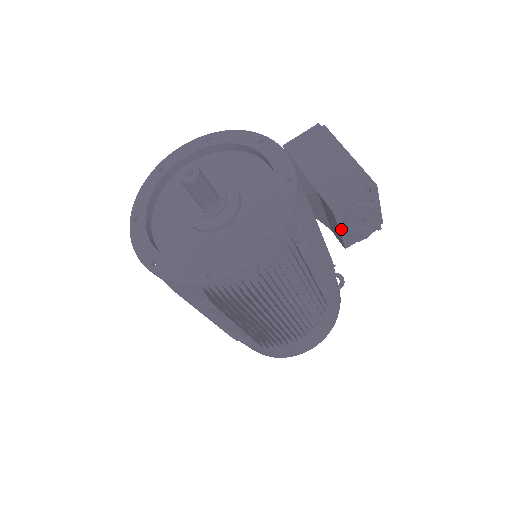
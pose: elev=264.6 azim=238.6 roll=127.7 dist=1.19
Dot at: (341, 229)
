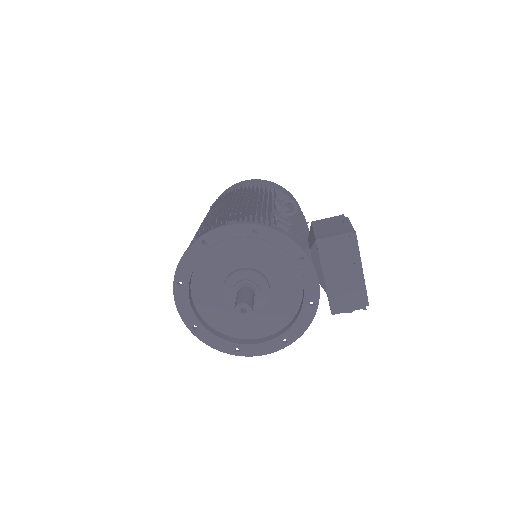
Dot at: occluded
